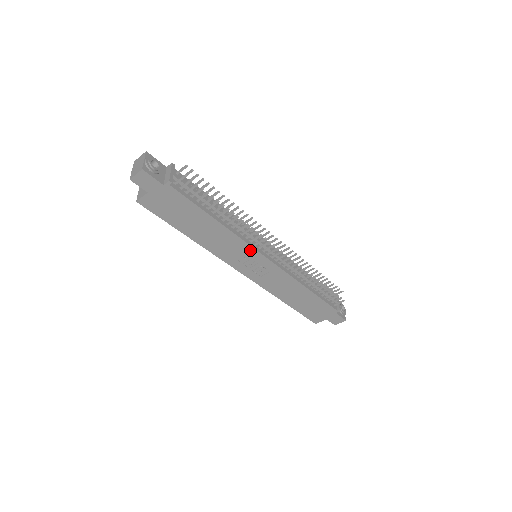
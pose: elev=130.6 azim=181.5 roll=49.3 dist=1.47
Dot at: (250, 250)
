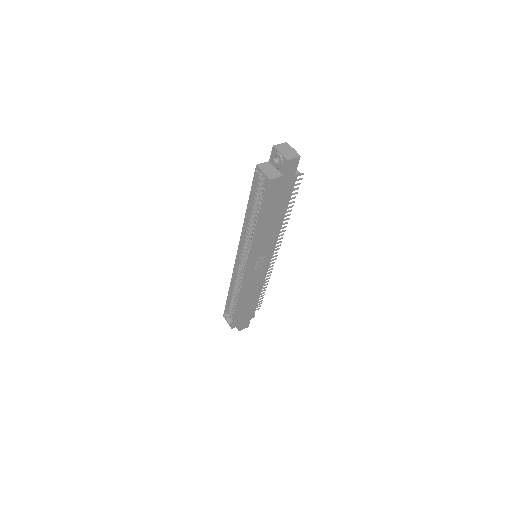
Dot at: (272, 248)
